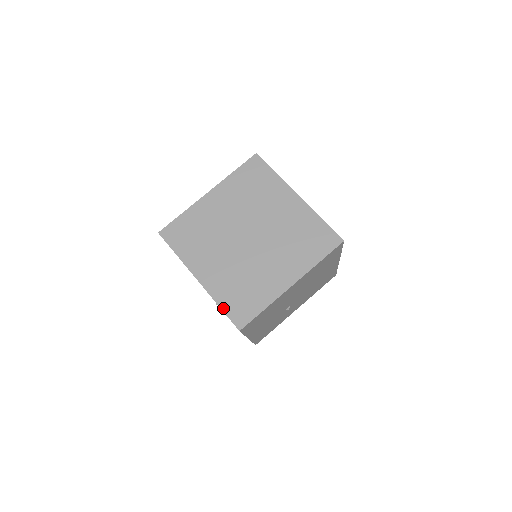
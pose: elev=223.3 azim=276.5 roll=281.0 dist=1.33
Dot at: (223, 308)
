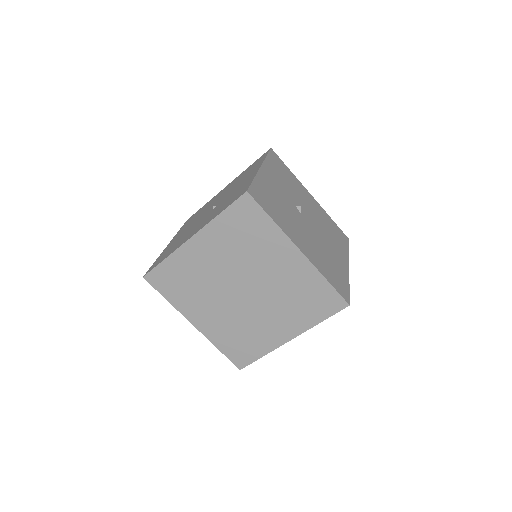
Dot at: (223, 351)
